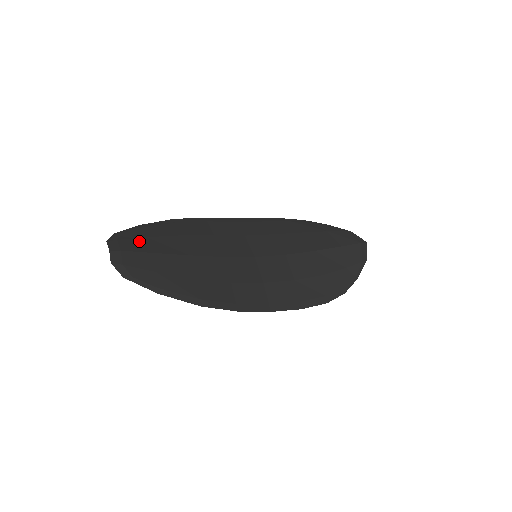
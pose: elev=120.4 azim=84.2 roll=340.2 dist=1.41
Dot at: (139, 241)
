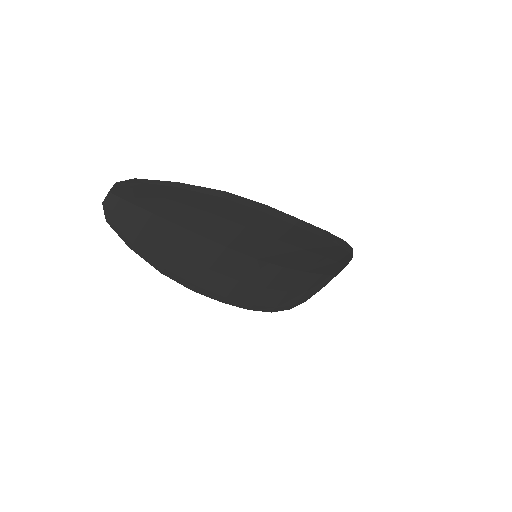
Dot at: (134, 219)
